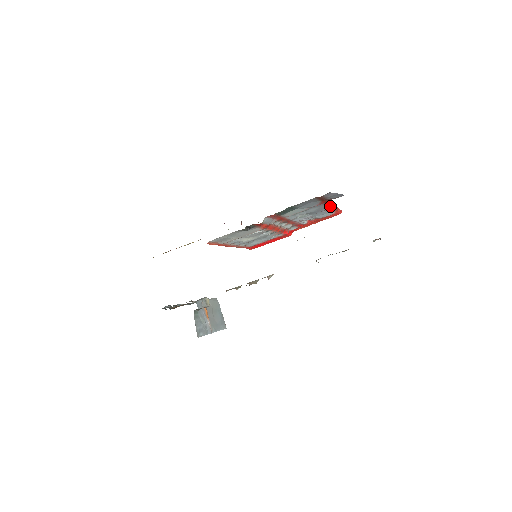
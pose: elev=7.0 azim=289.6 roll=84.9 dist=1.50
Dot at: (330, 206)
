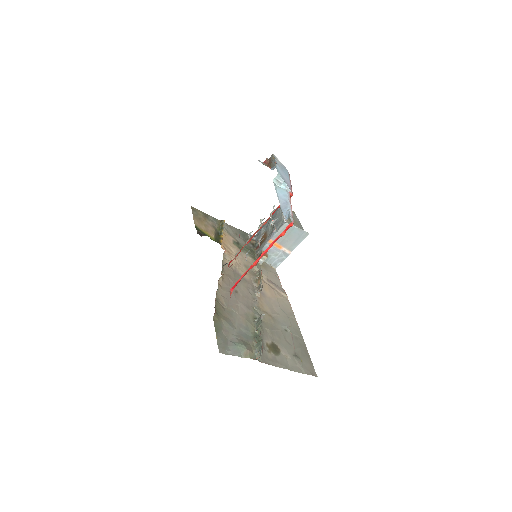
Dot at: (252, 266)
